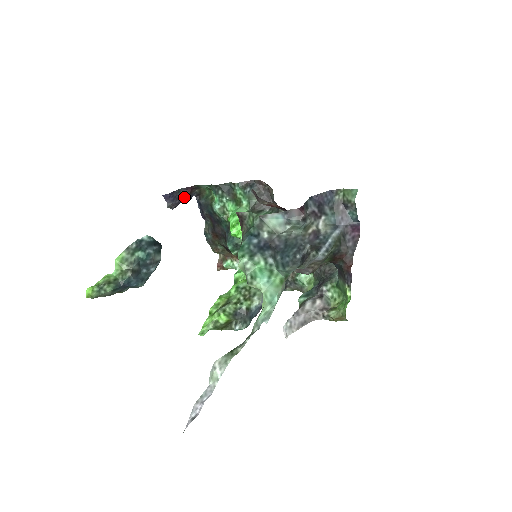
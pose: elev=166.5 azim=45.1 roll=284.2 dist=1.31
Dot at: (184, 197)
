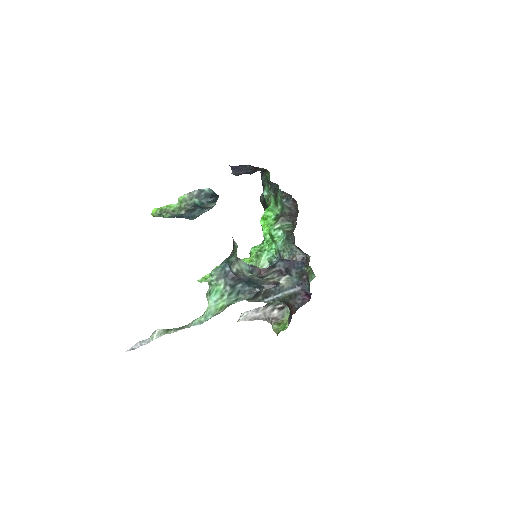
Dot at: (249, 171)
